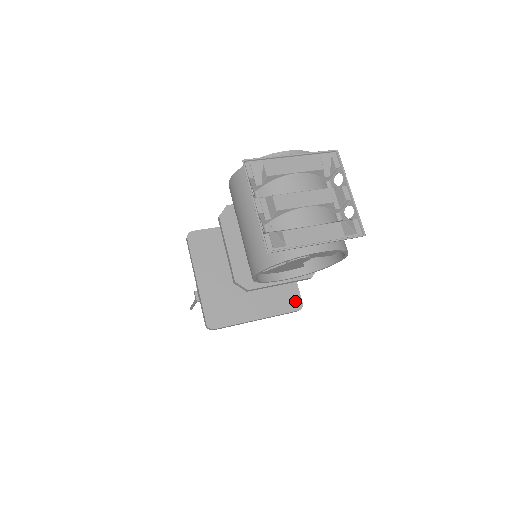
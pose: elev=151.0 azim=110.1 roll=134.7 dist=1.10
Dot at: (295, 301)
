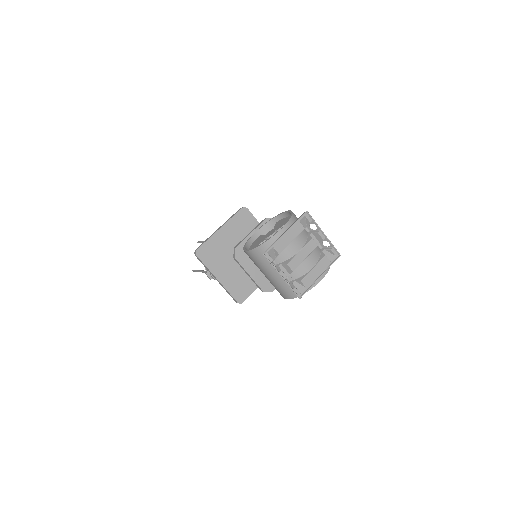
Dot at: occluded
